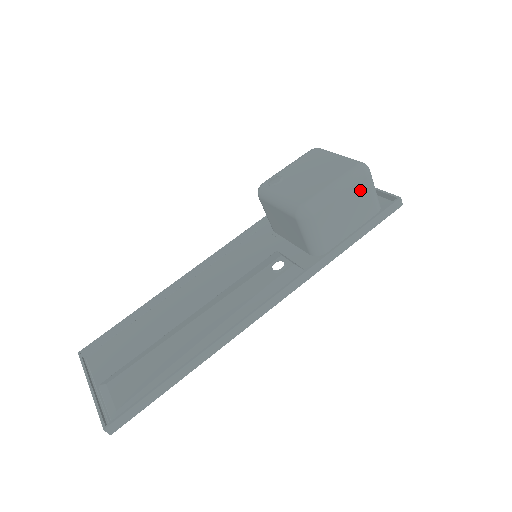
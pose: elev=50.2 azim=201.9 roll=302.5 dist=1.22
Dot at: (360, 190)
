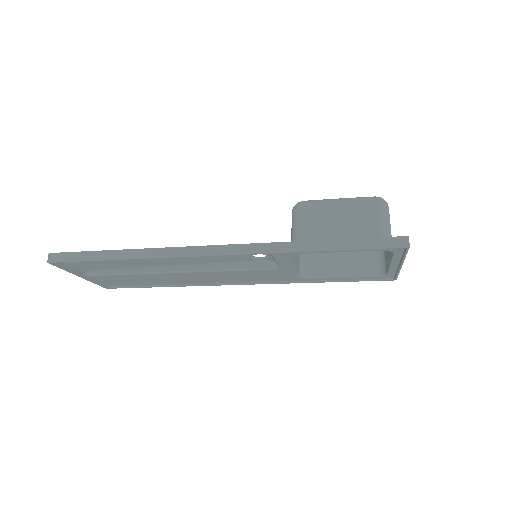
Dot at: (364, 212)
